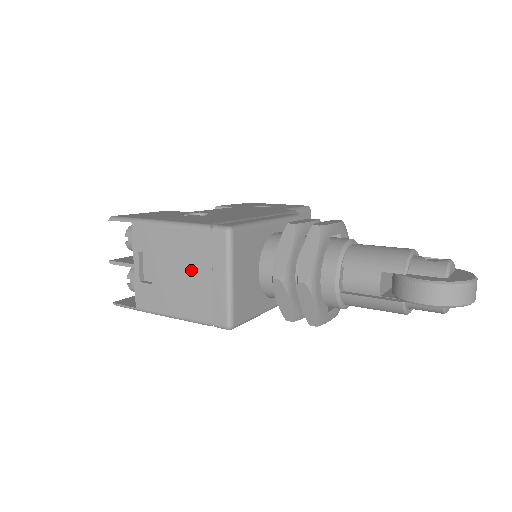
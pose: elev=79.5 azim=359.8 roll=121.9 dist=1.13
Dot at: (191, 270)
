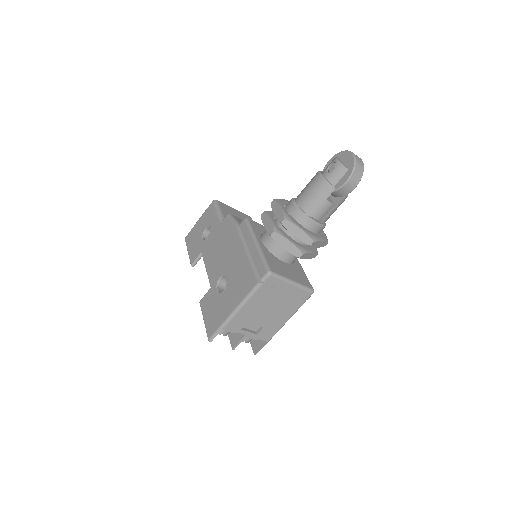
Dot at: (273, 302)
